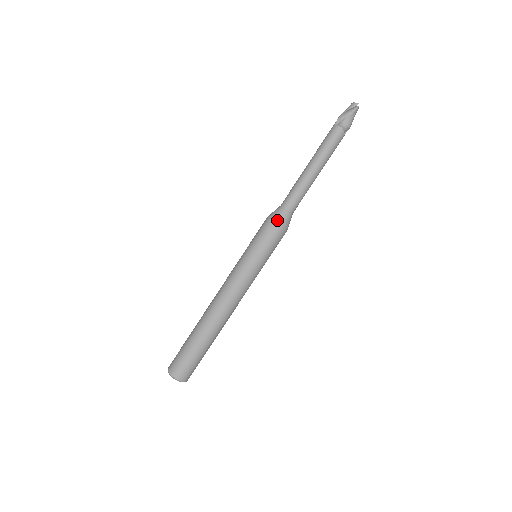
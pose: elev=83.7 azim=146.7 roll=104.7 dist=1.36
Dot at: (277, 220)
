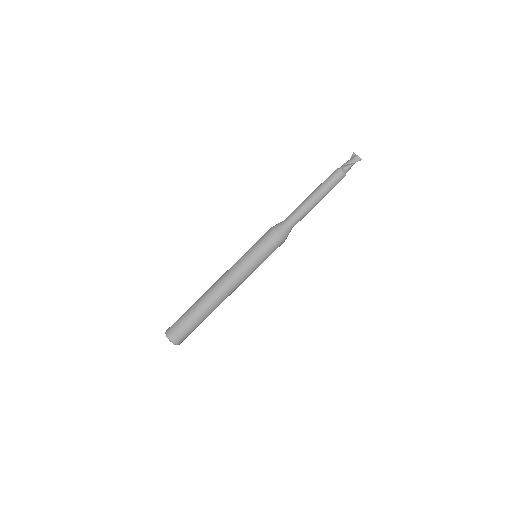
Dot at: (284, 237)
